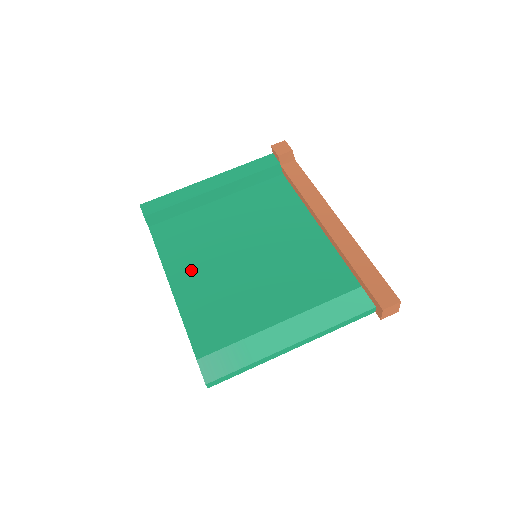
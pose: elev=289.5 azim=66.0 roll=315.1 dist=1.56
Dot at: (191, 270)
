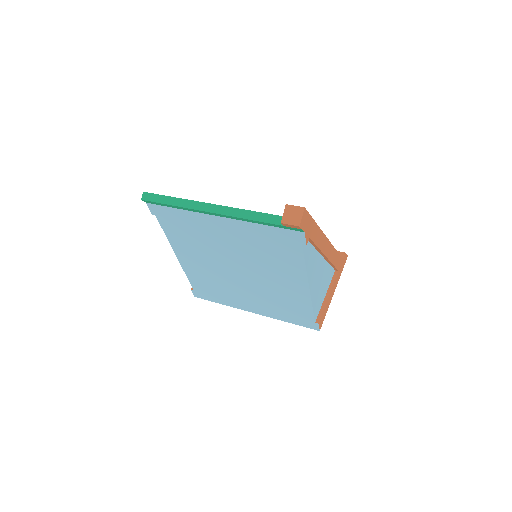
Dot at: occluded
